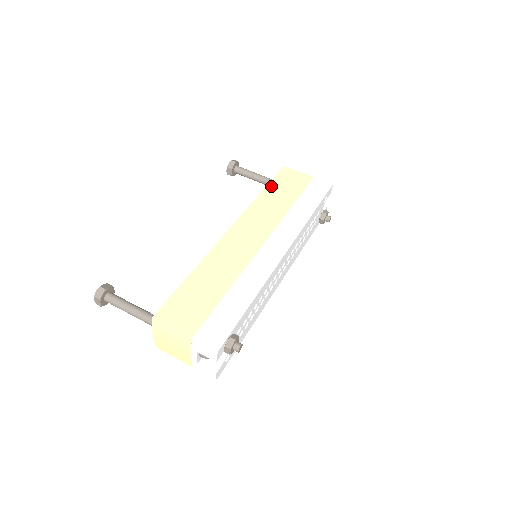
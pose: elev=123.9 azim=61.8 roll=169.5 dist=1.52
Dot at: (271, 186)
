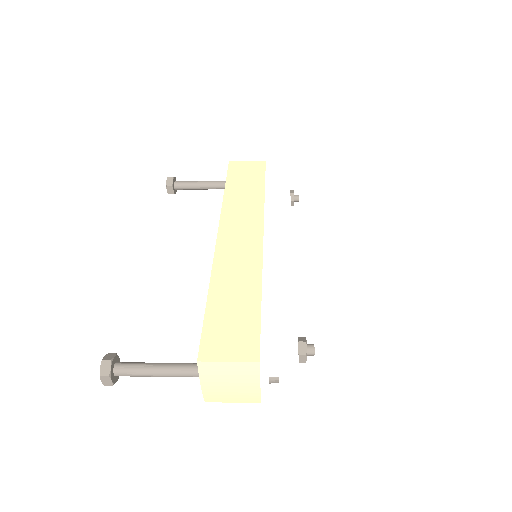
Dot at: (230, 182)
